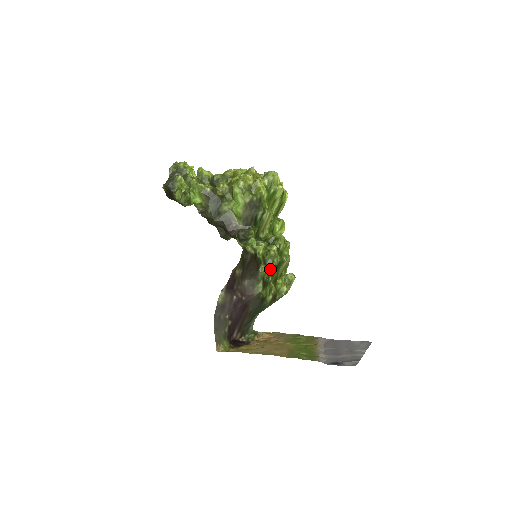
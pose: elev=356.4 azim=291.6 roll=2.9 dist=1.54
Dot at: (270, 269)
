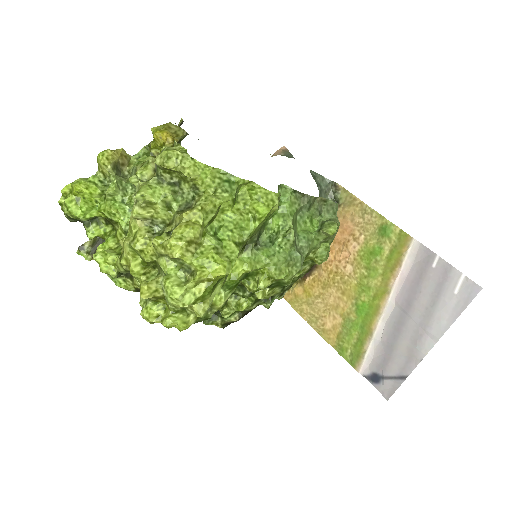
Dot at: occluded
